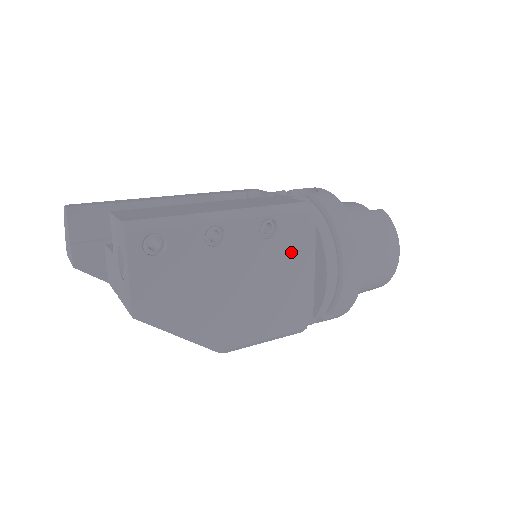
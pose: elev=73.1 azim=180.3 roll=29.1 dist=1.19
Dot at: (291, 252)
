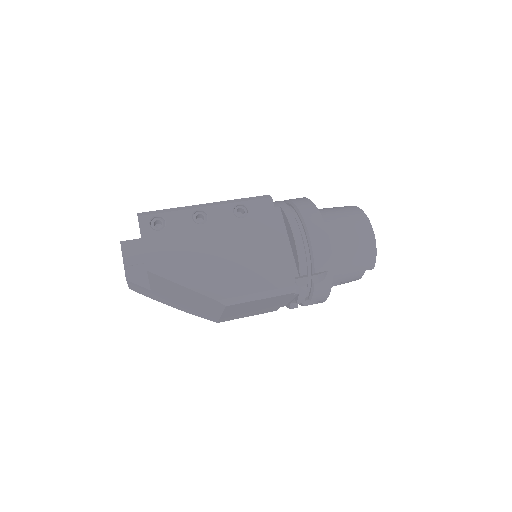
Dot at: (263, 226)
